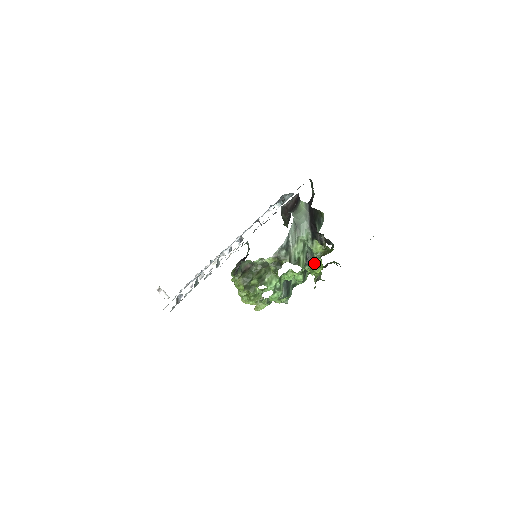
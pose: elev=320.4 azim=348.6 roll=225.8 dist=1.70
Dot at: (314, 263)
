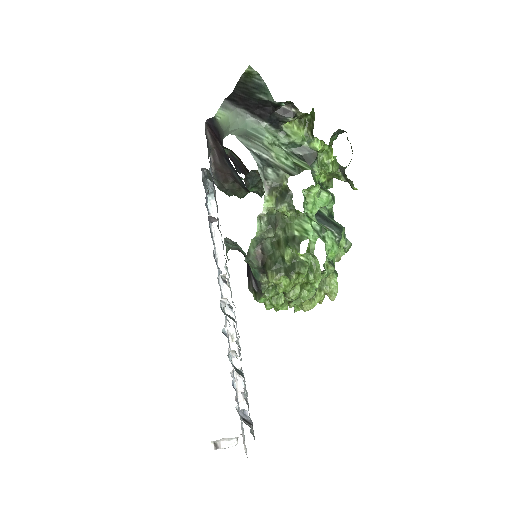
Dot at: (315, 153)
